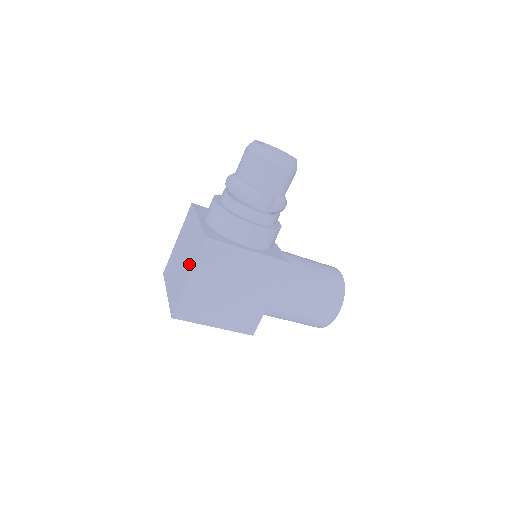
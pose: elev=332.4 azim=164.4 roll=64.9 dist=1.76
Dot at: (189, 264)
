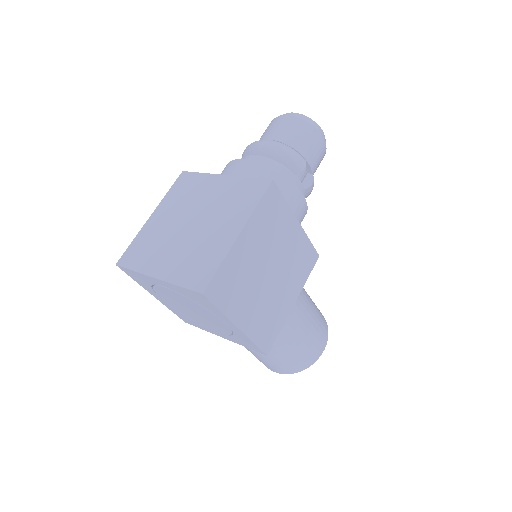
Dot at: (230, 219)
